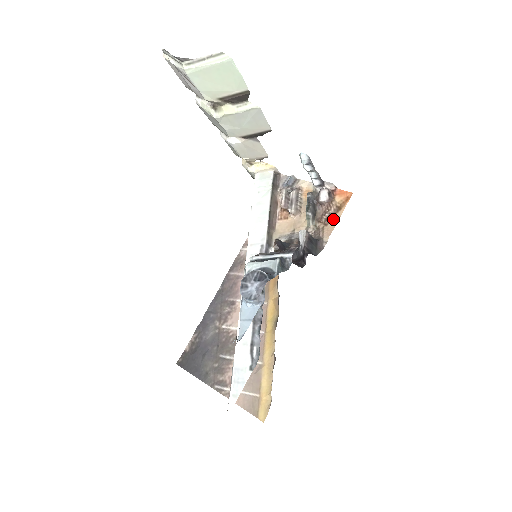
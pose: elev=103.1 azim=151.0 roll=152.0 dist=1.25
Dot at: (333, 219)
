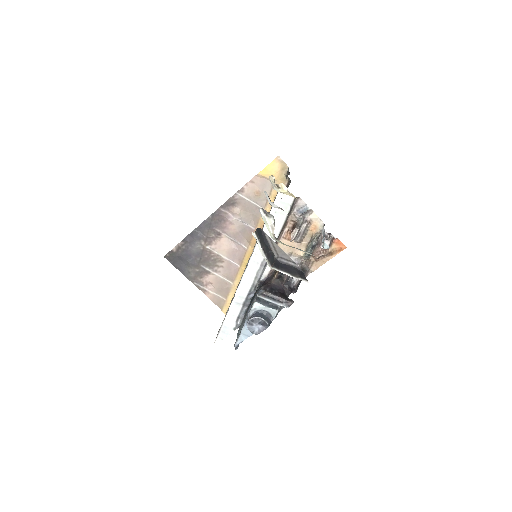
Dot at: (323, 259)
